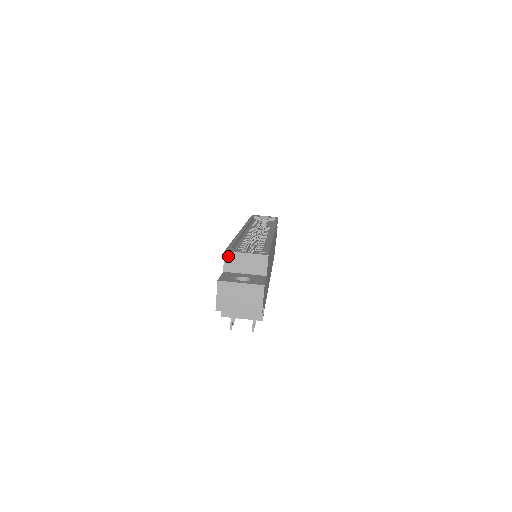
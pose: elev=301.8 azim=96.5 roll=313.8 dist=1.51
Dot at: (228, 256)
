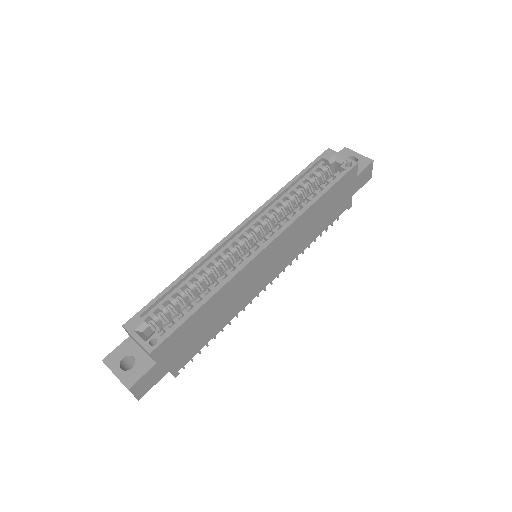
Dot at: (126, 330)
